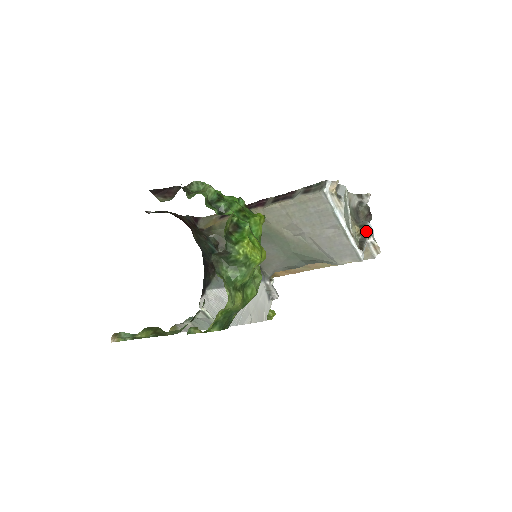
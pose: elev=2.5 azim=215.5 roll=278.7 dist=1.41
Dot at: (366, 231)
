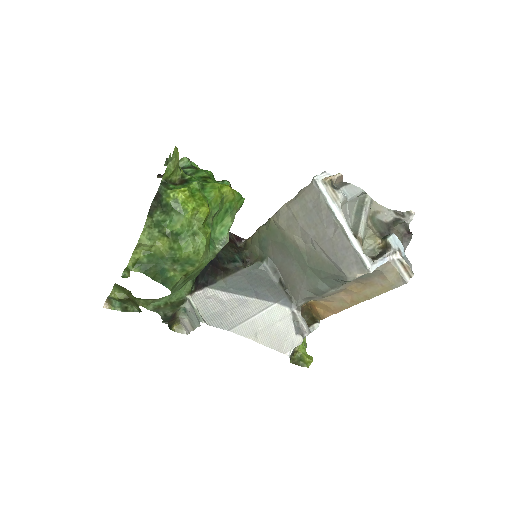
Dot at: (387, 242)
